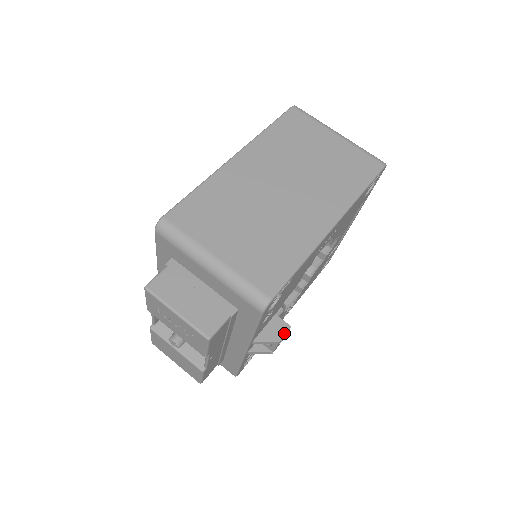
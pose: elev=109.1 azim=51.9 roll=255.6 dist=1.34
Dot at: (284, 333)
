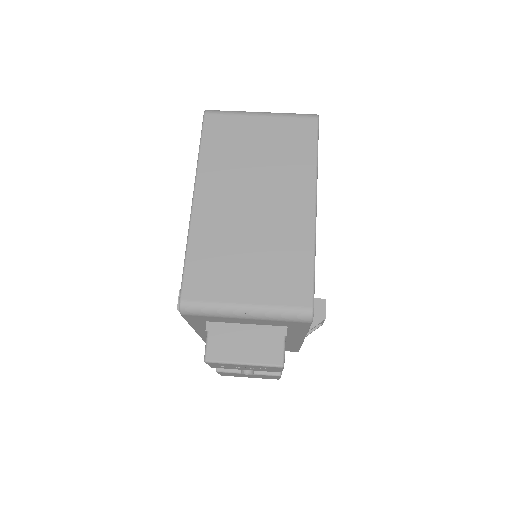
Dot at: (324, 308)
